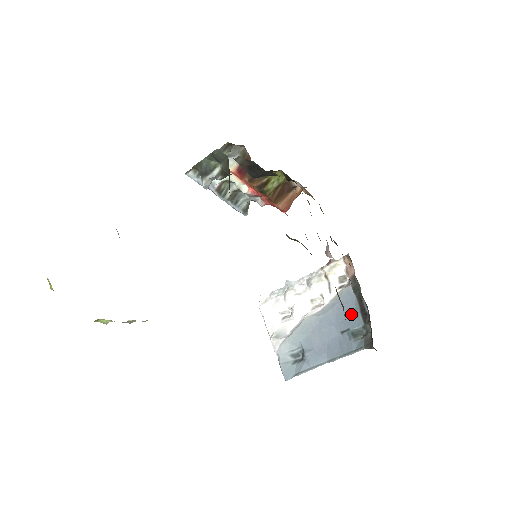
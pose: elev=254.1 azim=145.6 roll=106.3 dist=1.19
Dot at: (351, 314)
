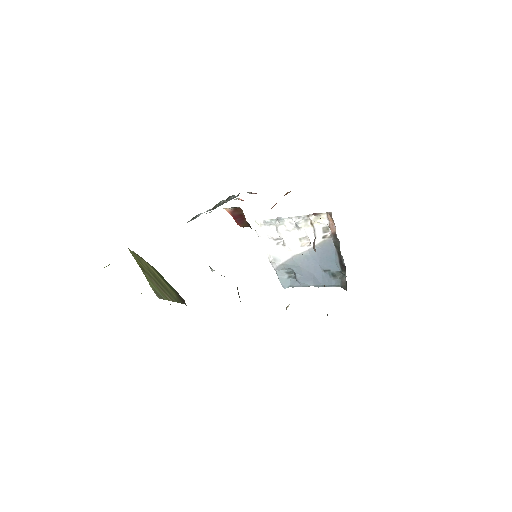
Dot at: (332, 260)
